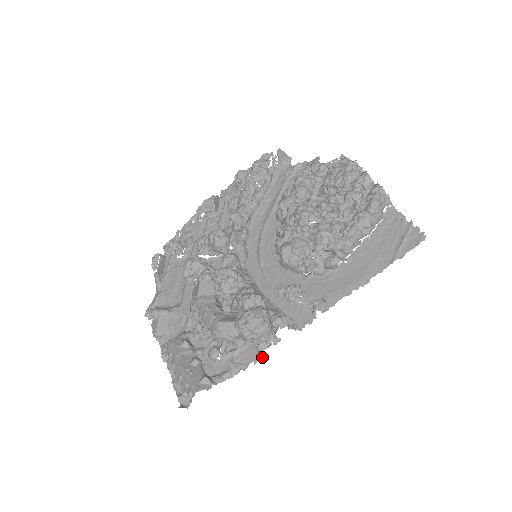
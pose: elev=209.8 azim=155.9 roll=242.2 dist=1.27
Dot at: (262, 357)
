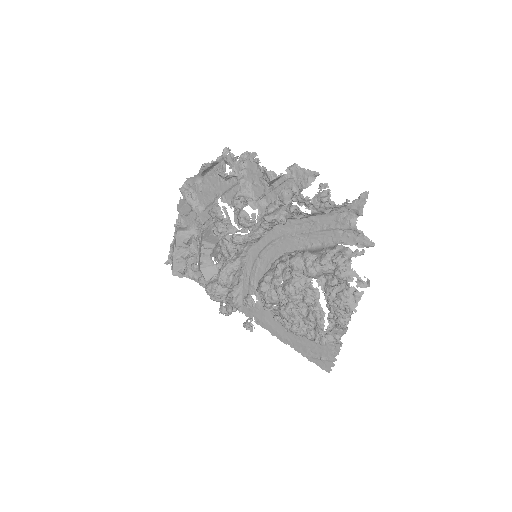
Dot at: occluded
